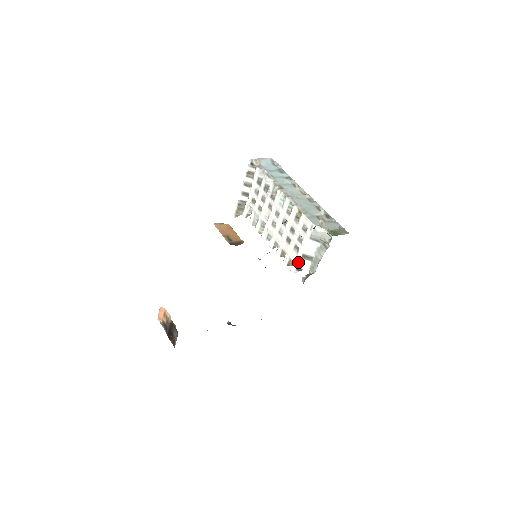
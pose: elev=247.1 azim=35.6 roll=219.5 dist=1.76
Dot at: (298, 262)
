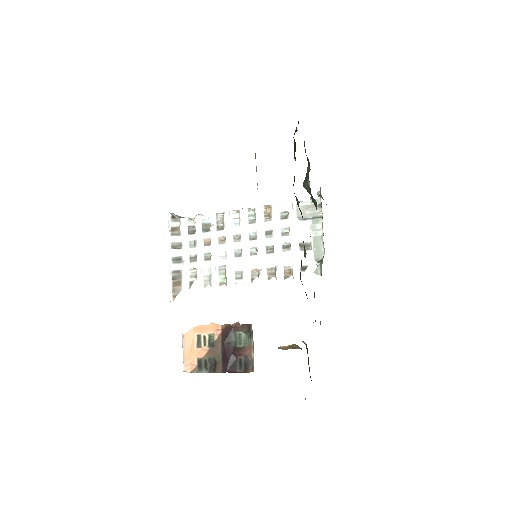
Dot at: (298, 259)
